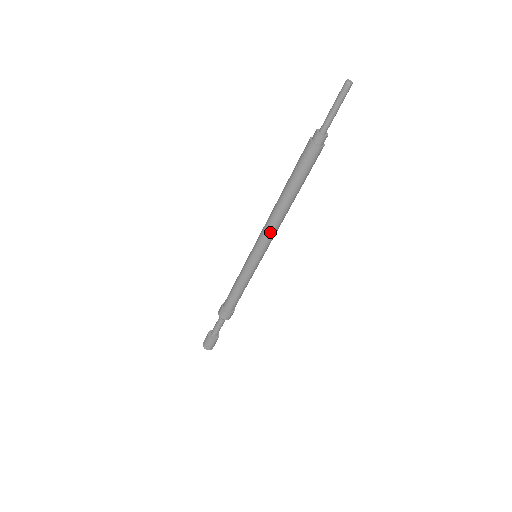
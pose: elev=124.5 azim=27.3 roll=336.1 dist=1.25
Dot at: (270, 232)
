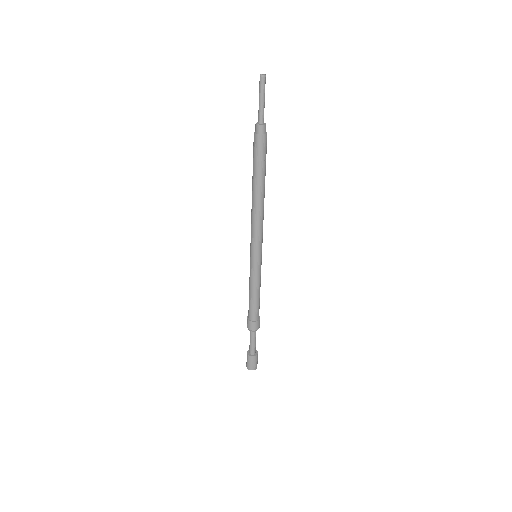
Dot at: (252, 225)
